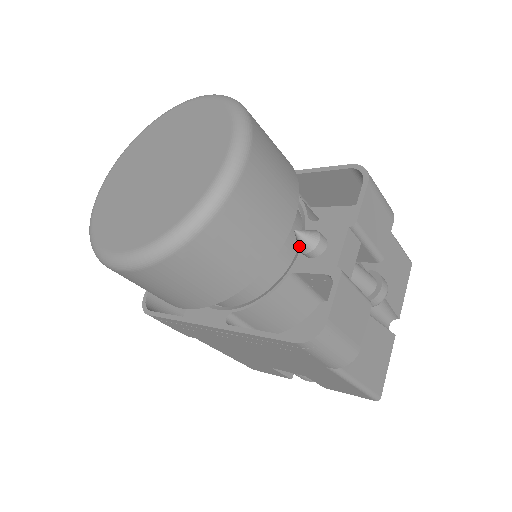
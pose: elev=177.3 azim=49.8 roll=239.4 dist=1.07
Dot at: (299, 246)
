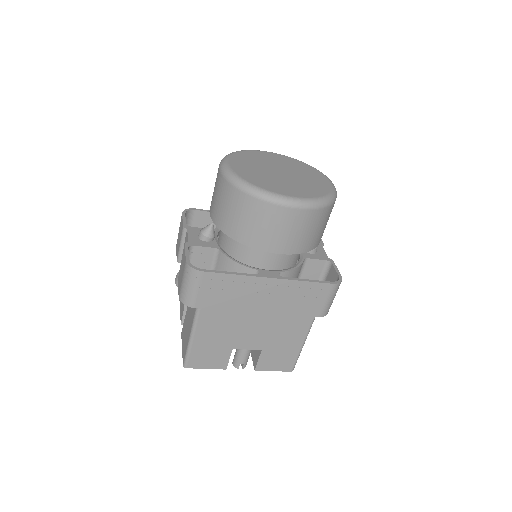
Dot at: occluded
